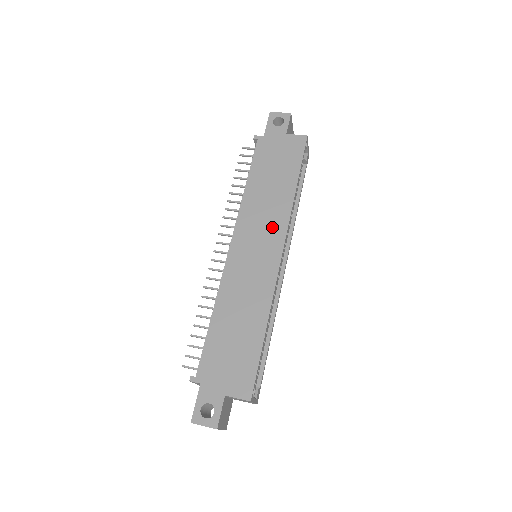
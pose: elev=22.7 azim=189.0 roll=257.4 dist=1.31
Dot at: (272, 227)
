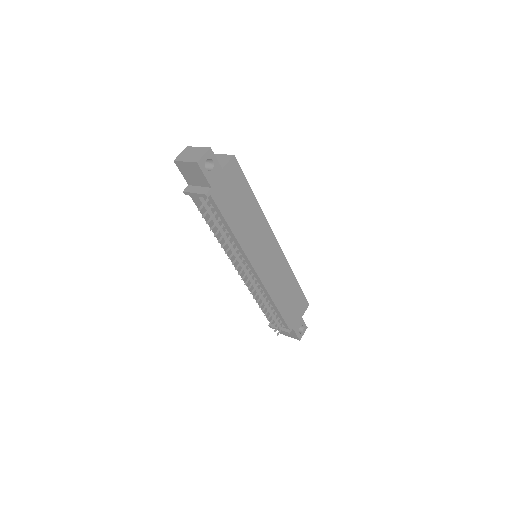
Dot at: (264, 236)
